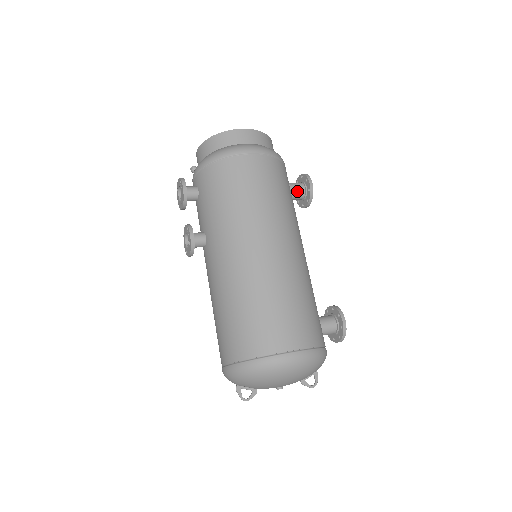
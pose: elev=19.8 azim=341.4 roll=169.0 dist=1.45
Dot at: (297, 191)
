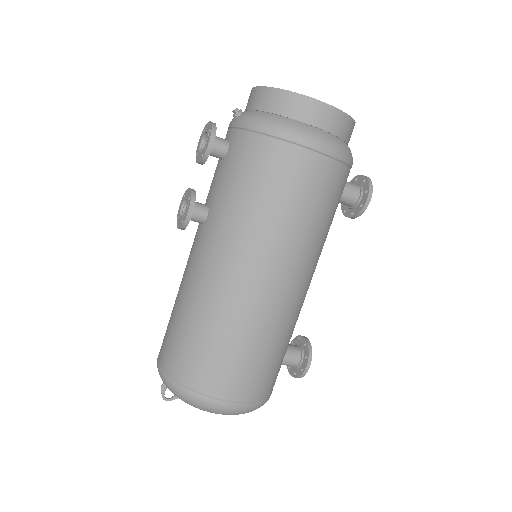
Dot at: (347, 198)
